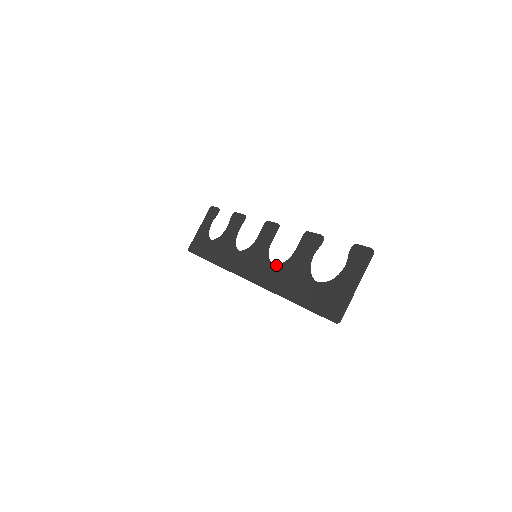
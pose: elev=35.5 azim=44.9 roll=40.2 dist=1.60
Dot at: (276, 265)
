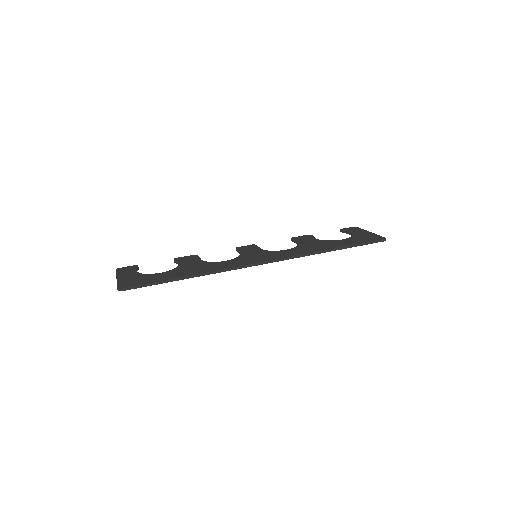
Dot at: (291, 248)
